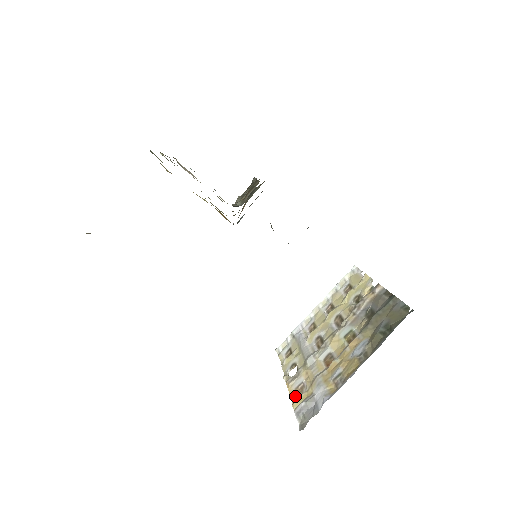
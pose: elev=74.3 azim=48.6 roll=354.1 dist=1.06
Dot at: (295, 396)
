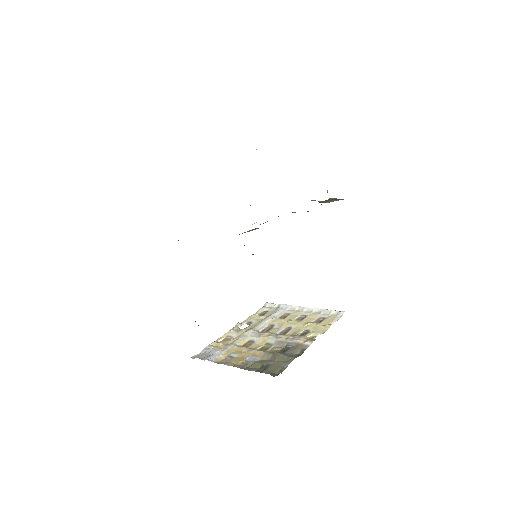
Dot at: (221, 339)
